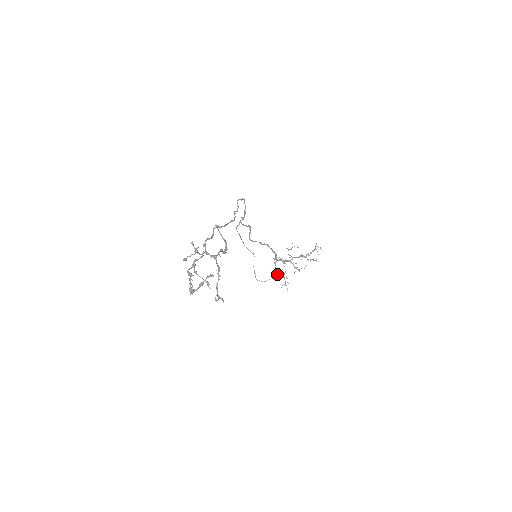
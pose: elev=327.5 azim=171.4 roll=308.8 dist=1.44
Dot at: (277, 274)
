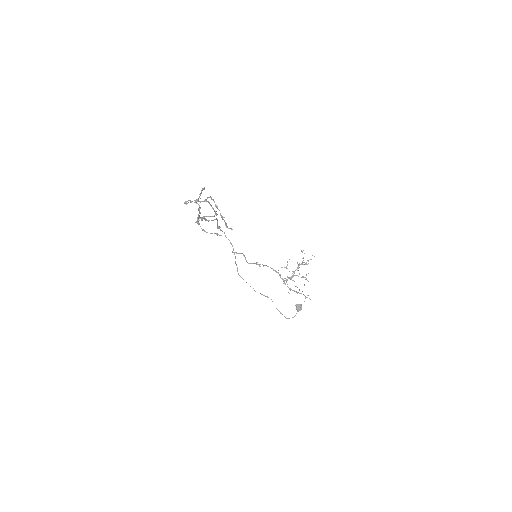
Dot at: (298, 305)
